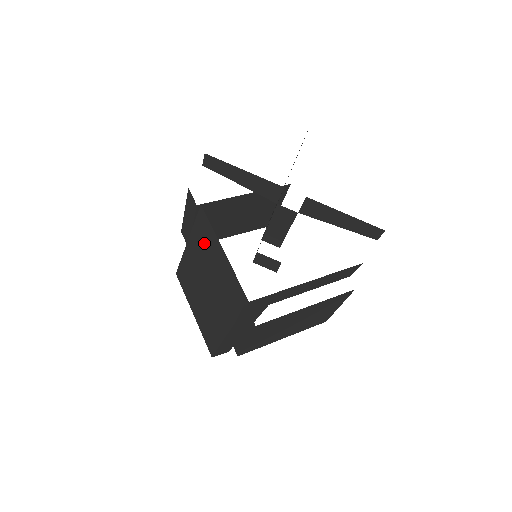
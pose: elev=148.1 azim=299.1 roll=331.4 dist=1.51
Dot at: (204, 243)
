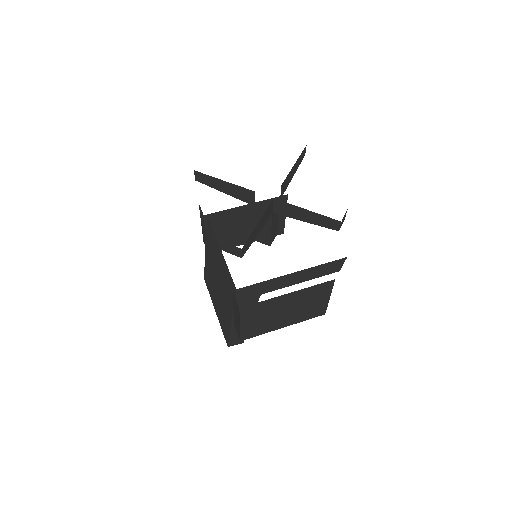
Dot at: (212, 247)
